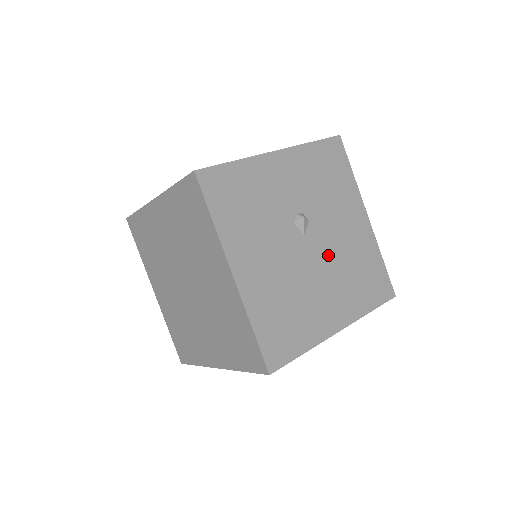
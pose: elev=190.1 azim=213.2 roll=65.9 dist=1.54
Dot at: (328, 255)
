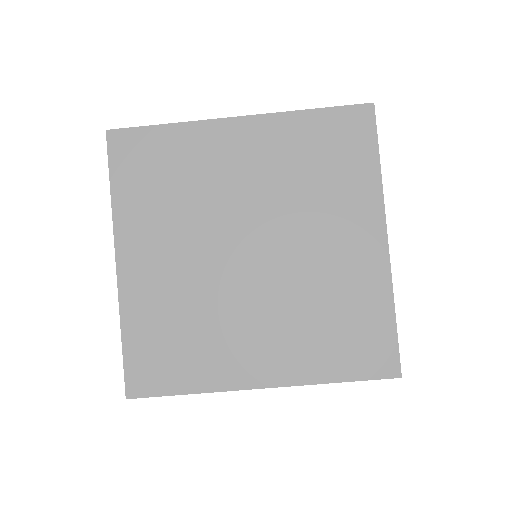
Dot at: occluded
